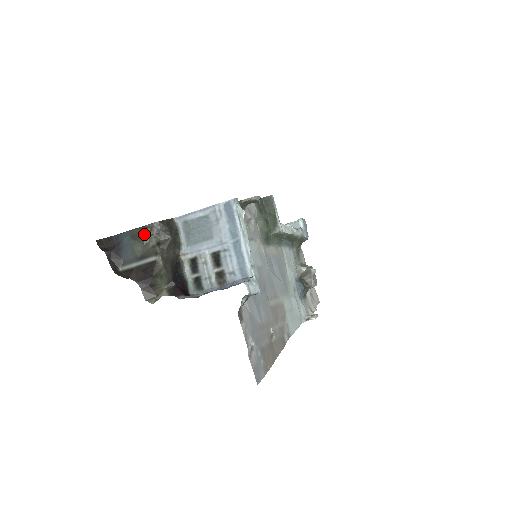
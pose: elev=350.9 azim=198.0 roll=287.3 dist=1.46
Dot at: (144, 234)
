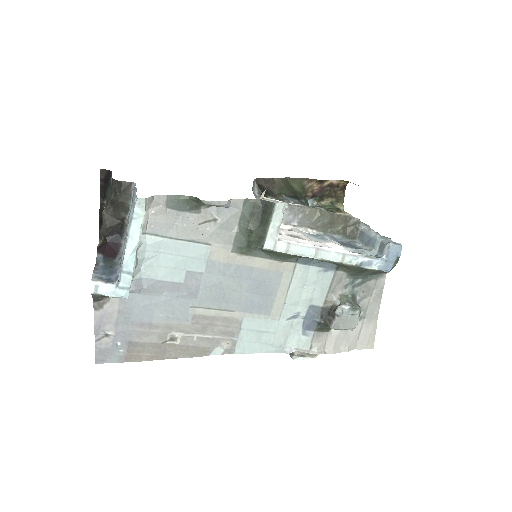
Dot at: (112, 184)
